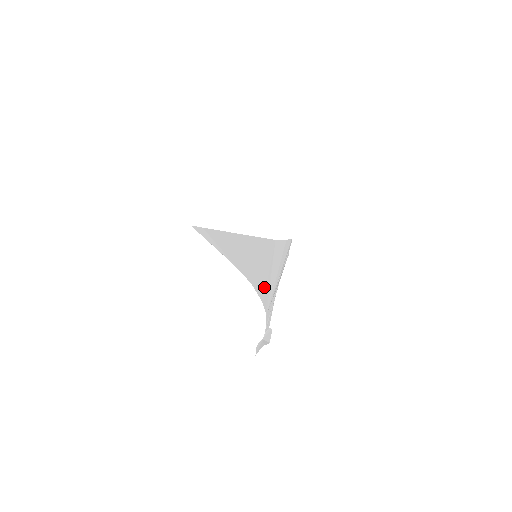
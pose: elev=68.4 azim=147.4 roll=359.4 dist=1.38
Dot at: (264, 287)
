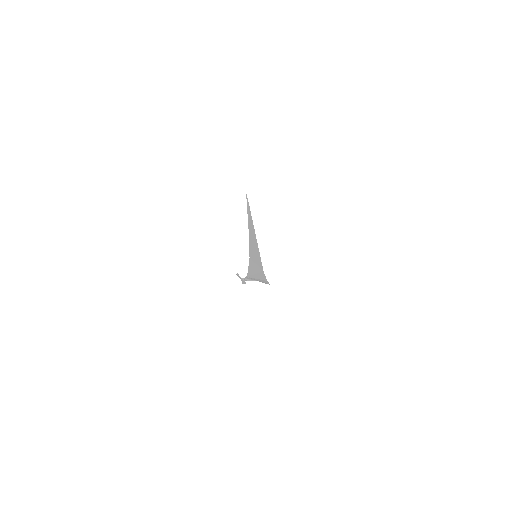
Dot at: occluded
